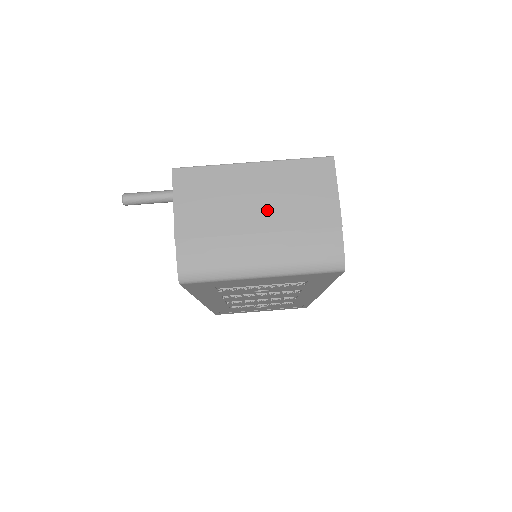
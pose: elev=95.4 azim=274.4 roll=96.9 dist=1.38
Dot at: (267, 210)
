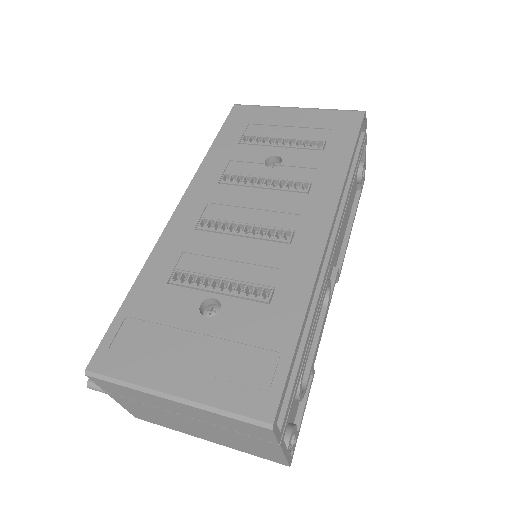
Dot at: occluded
